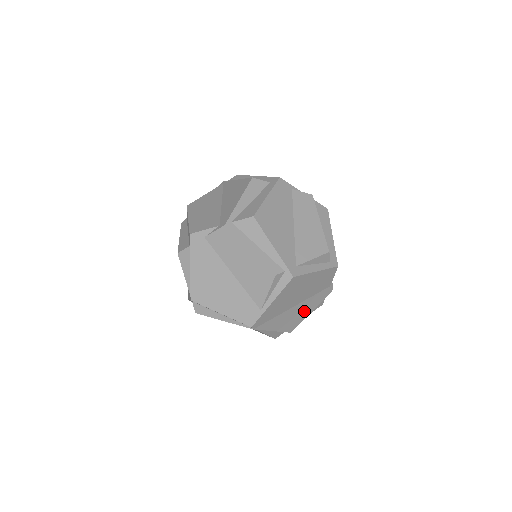
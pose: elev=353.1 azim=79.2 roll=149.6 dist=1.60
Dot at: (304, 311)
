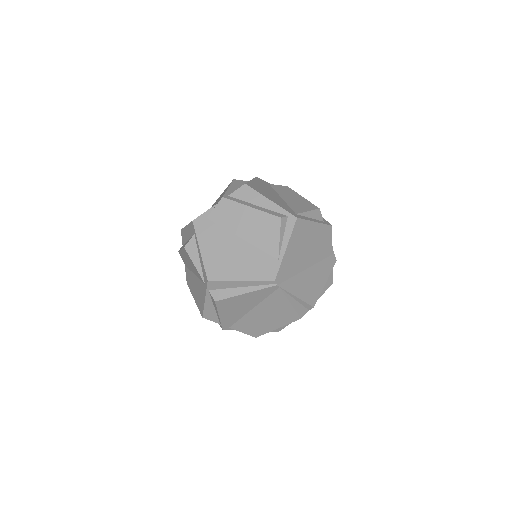
Dot at: (318, 280)
